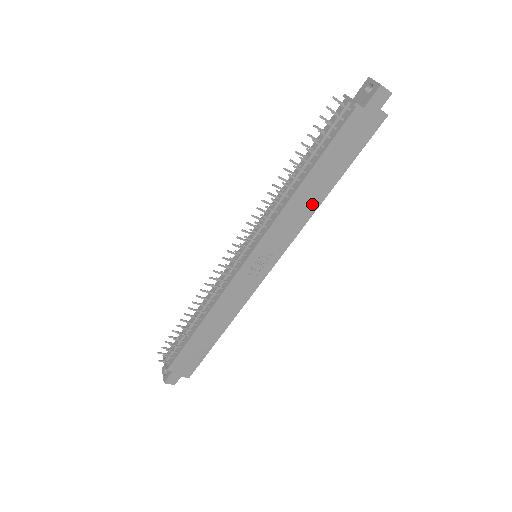
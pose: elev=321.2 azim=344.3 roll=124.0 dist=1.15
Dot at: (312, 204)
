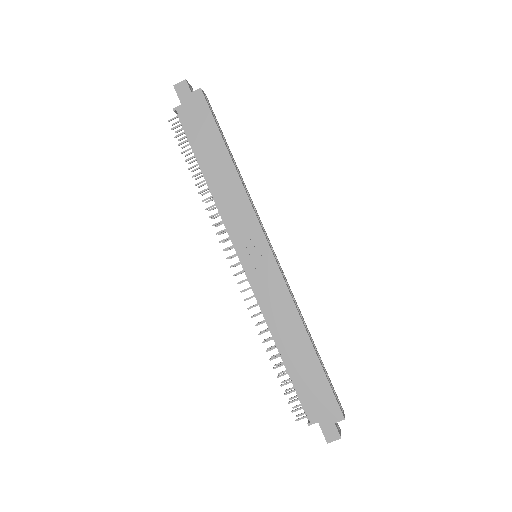
Dot at: (232, 181)
